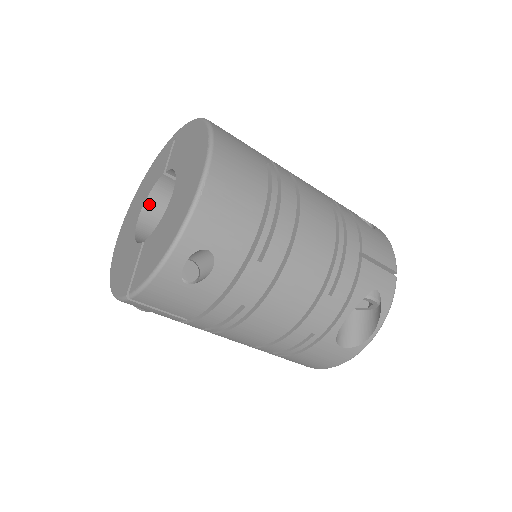
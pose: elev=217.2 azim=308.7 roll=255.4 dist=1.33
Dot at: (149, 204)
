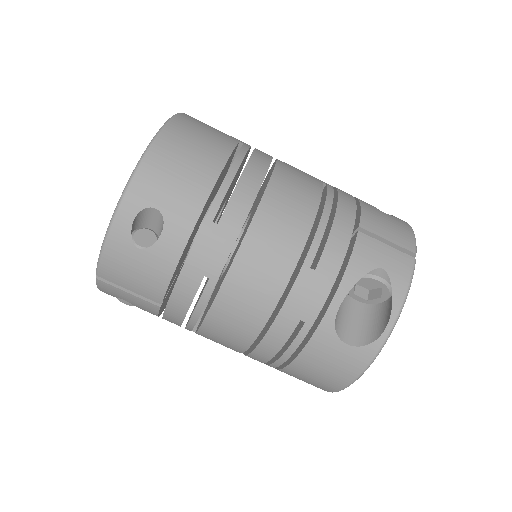
Dot at: occluded
